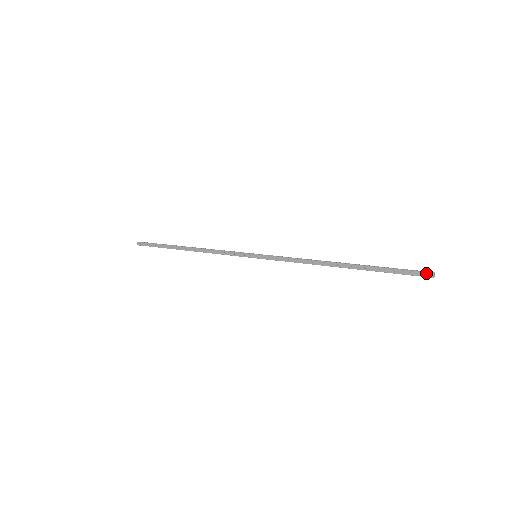
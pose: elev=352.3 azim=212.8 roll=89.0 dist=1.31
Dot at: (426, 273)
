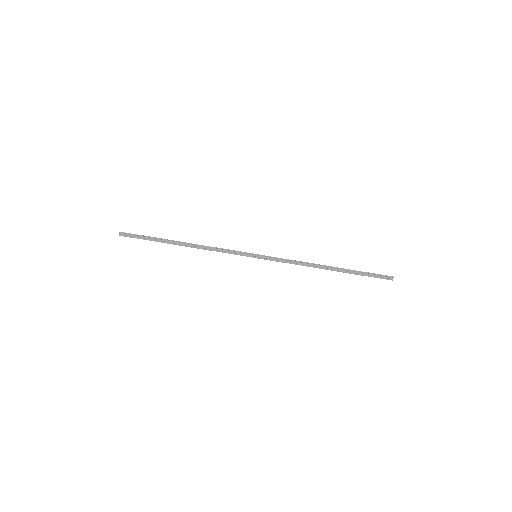
Dot at: (388, 278)
